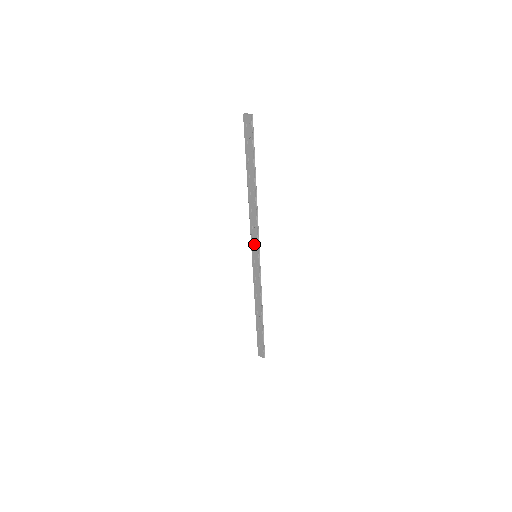
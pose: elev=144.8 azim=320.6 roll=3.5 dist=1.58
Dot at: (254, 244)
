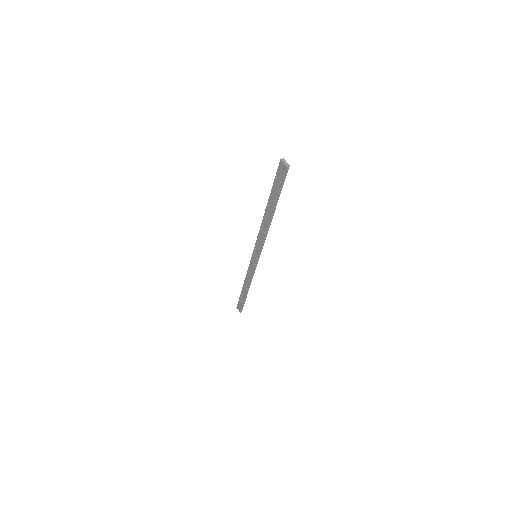
Dot at: (257, 249)
